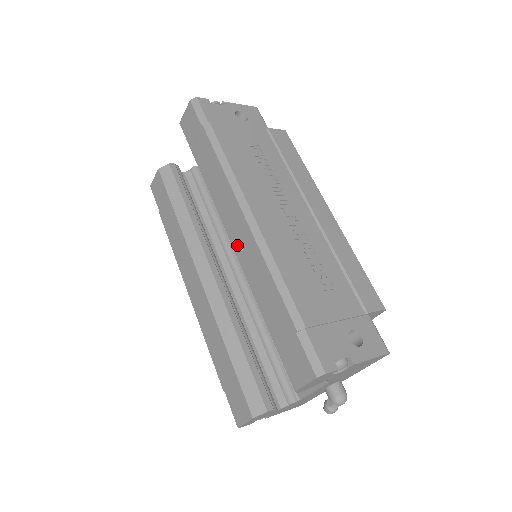
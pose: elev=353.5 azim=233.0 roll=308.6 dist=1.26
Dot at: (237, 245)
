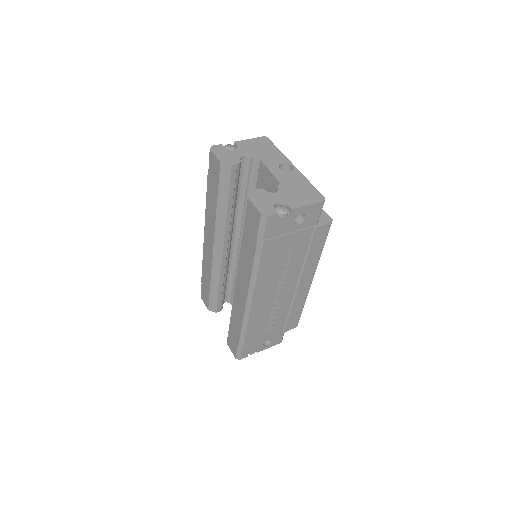
Dot at: (237, 293)
